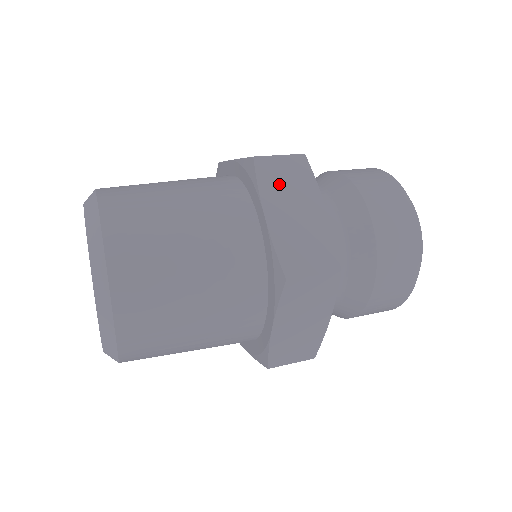
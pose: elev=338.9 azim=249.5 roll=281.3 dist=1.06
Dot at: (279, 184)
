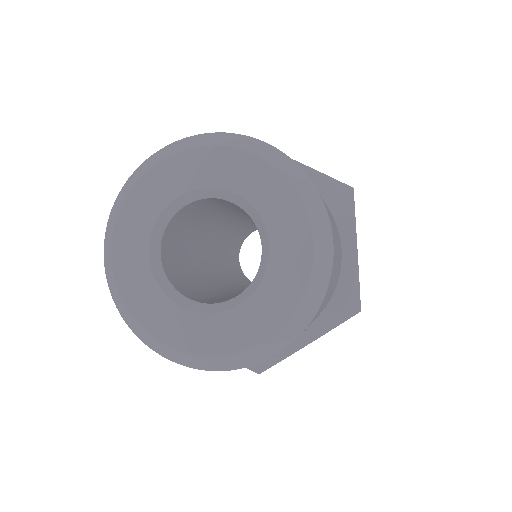
Dot at: occluded
